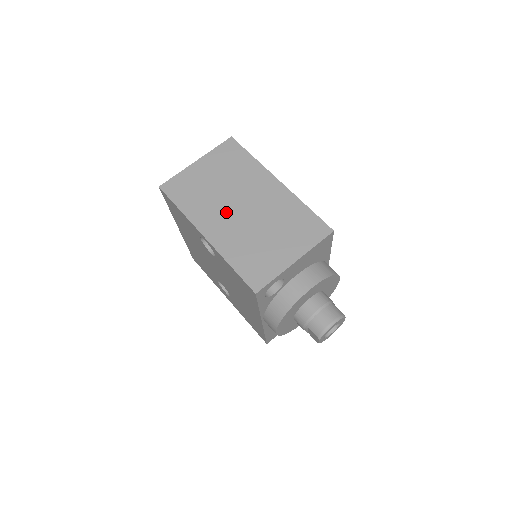
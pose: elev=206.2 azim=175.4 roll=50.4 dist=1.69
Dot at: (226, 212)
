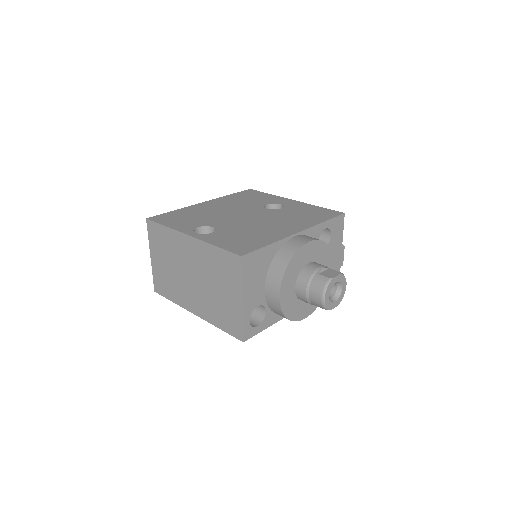
Dot at: (188, 287)
